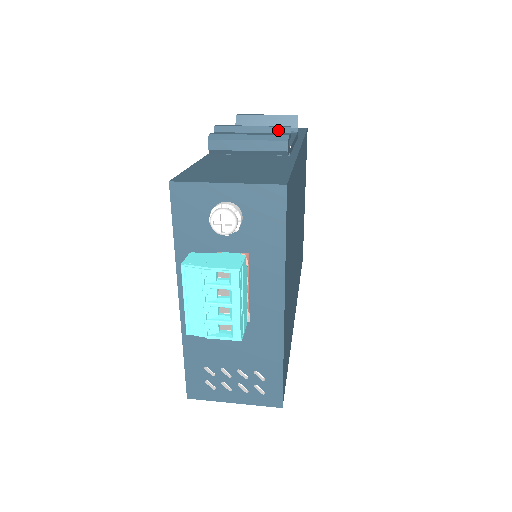
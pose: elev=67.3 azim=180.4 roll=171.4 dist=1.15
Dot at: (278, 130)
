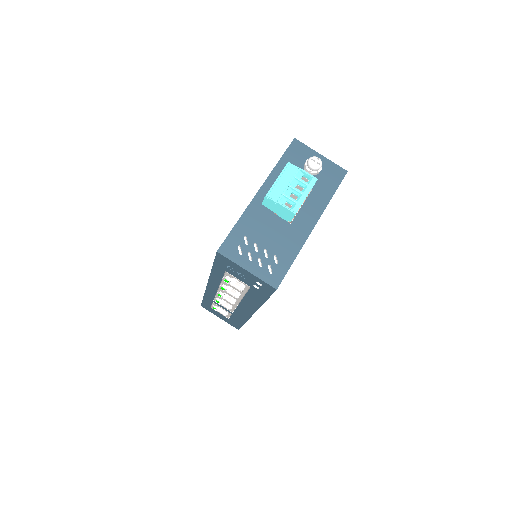
Dot at: occluded
